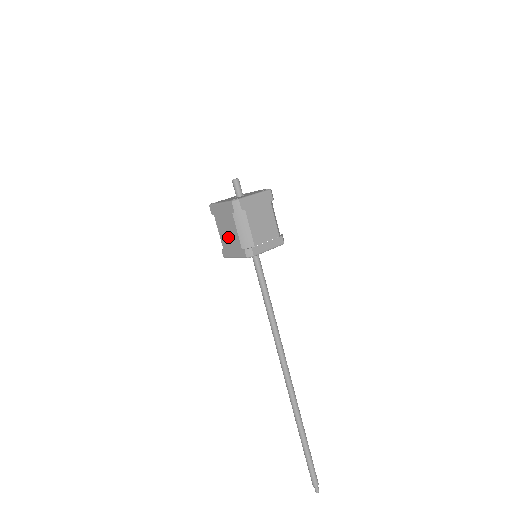
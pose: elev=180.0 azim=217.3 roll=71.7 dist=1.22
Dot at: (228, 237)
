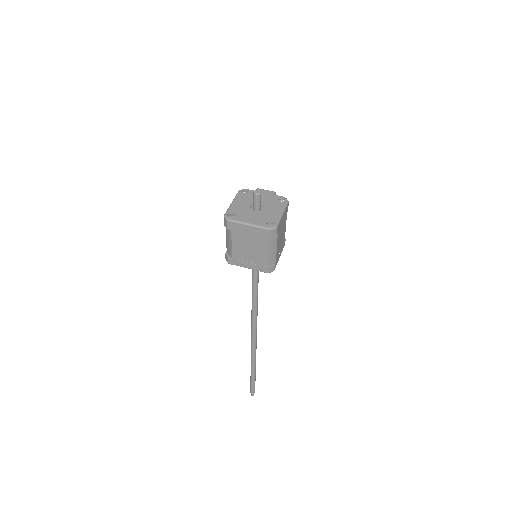
Dot at: (246, 252)
